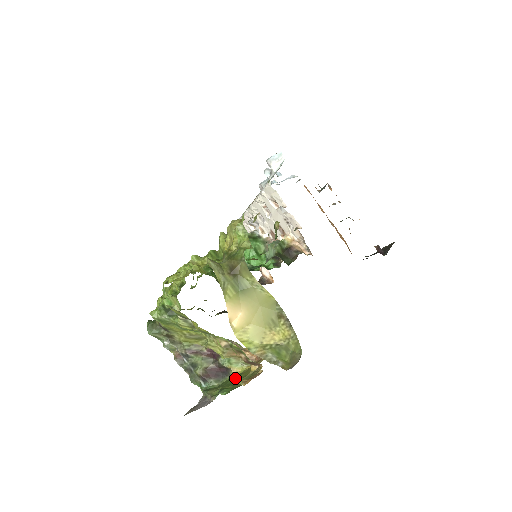
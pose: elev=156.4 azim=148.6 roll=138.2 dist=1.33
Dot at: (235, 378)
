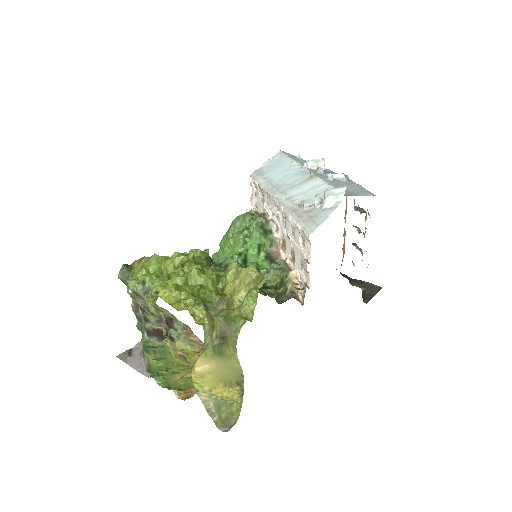
Dot at: occluded
